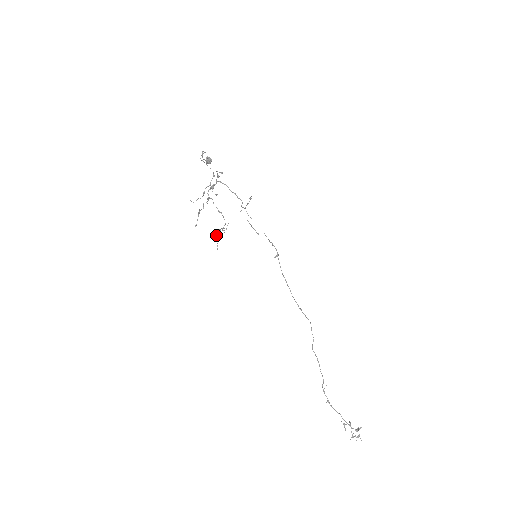
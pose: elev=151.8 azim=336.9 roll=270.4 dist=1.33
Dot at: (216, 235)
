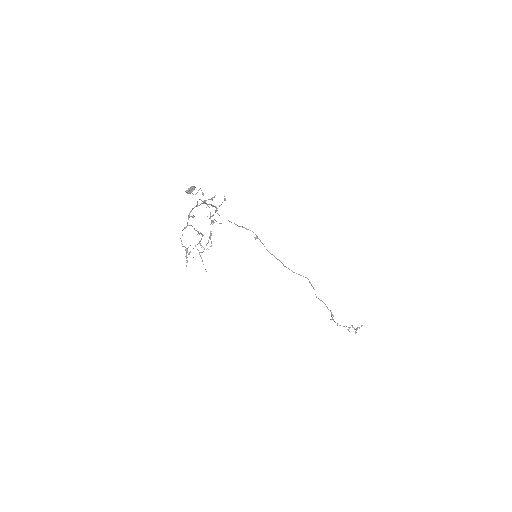
Dot at: (189, 254)
